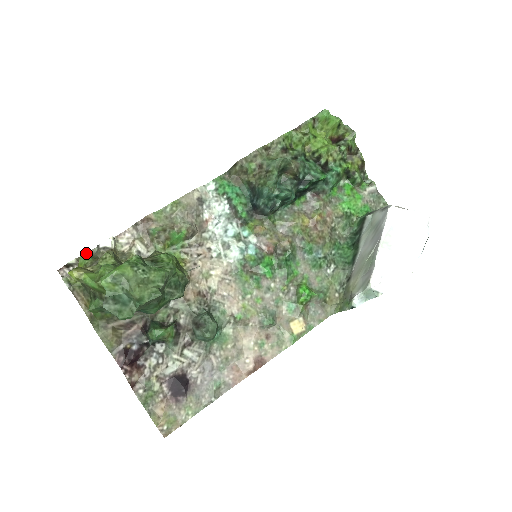
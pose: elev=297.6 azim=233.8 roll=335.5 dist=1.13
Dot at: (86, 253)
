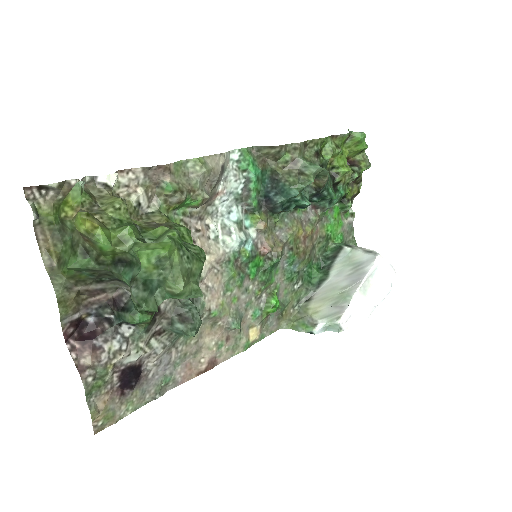
Dot at: (83, 185)
